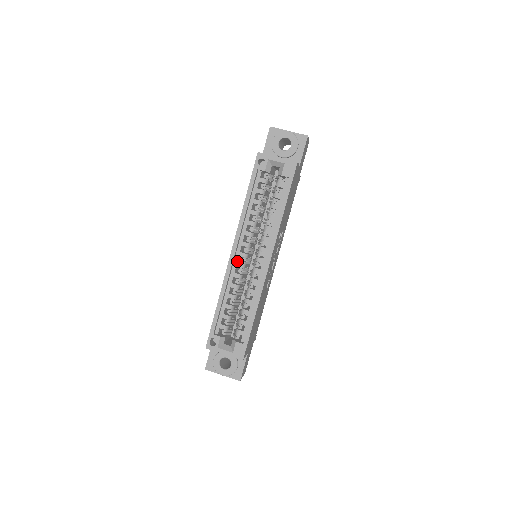
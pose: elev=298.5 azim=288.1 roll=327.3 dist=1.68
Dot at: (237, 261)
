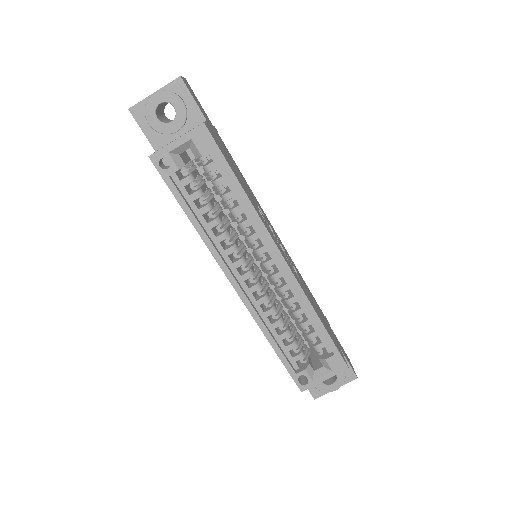
Dot at: (247, 287)
